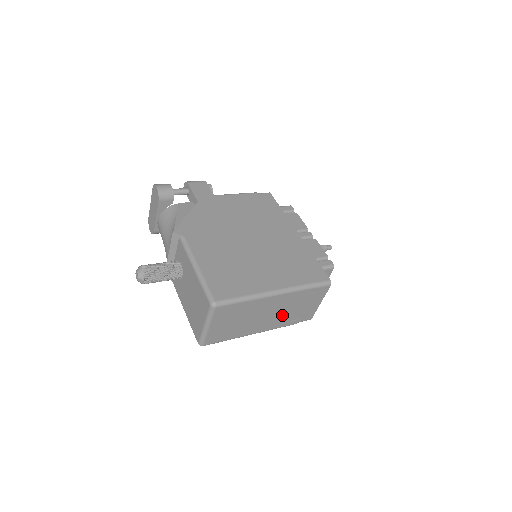
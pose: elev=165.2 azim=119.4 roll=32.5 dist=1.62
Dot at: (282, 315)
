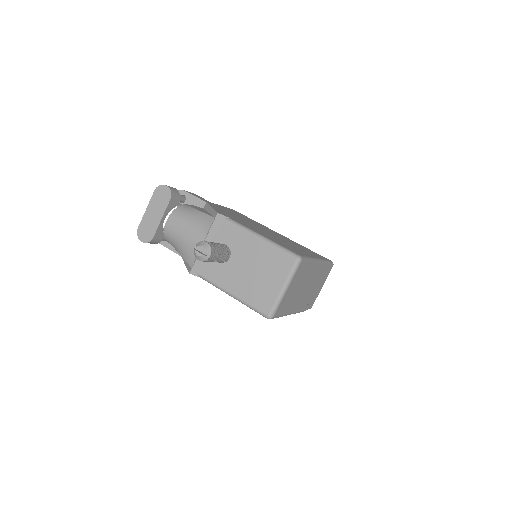
Dot at: (309, 293)
